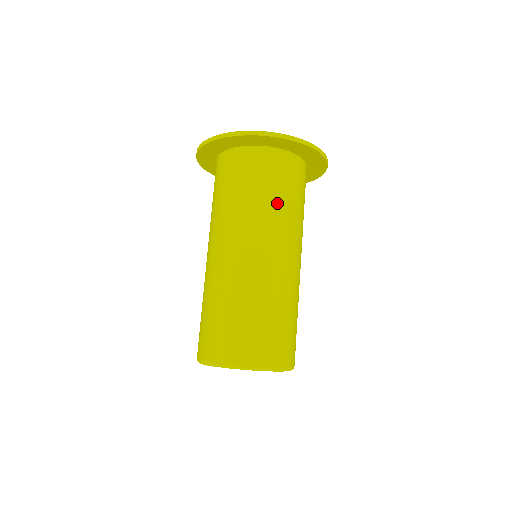
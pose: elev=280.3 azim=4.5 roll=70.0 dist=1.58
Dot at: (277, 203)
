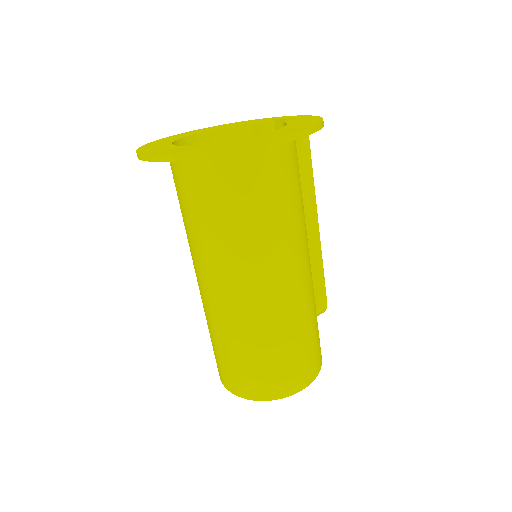
Dot at: (230, 229)
